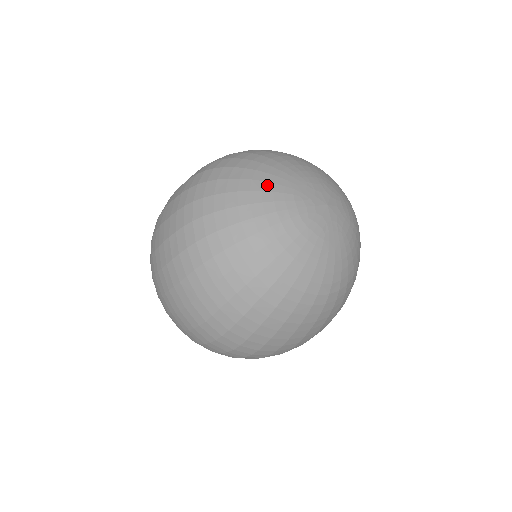
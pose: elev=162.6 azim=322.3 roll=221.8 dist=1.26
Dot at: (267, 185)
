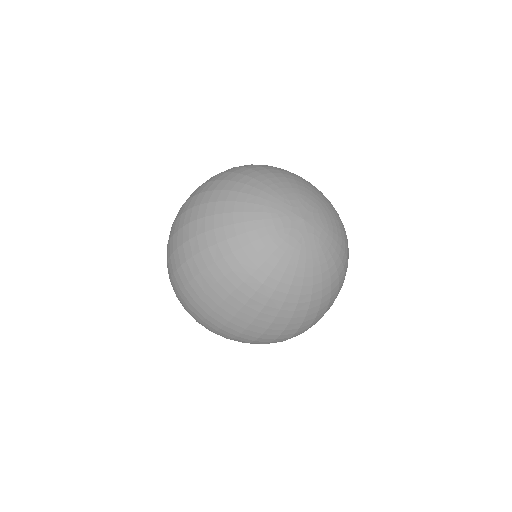
Dot at: (268, 181)
